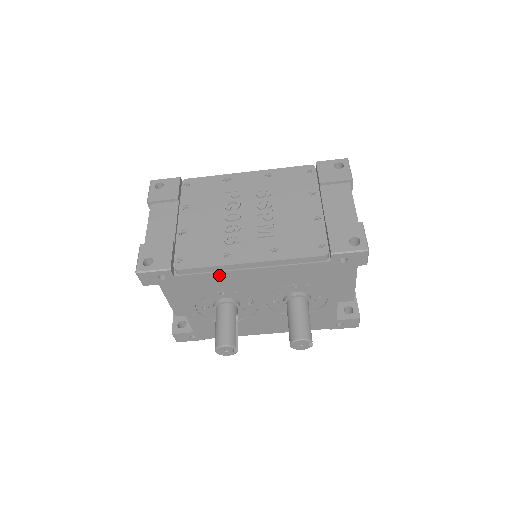
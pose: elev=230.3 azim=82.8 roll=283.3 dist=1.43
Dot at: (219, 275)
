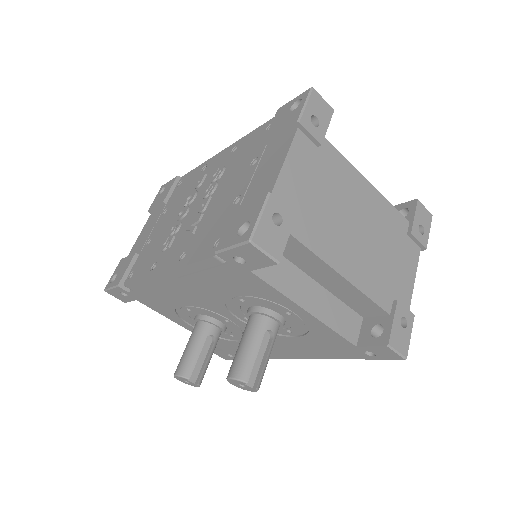
Dot at: (157, 289)
